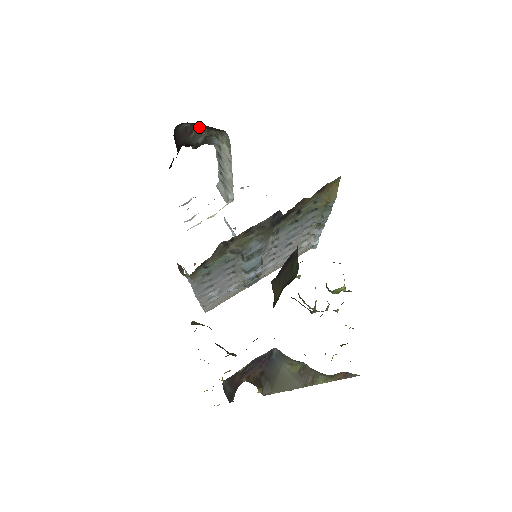
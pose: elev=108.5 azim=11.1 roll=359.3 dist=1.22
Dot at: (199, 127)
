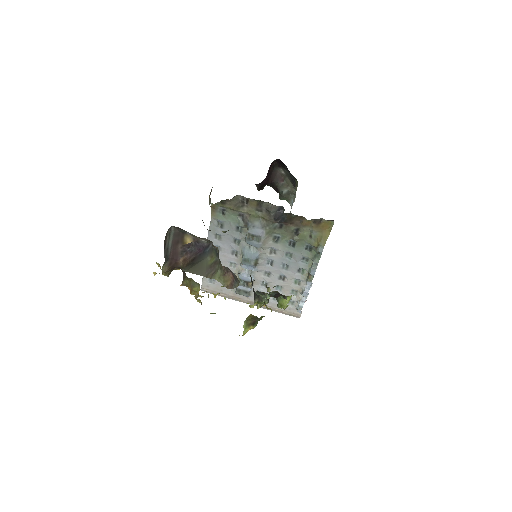
Dot at: (289, 180)
